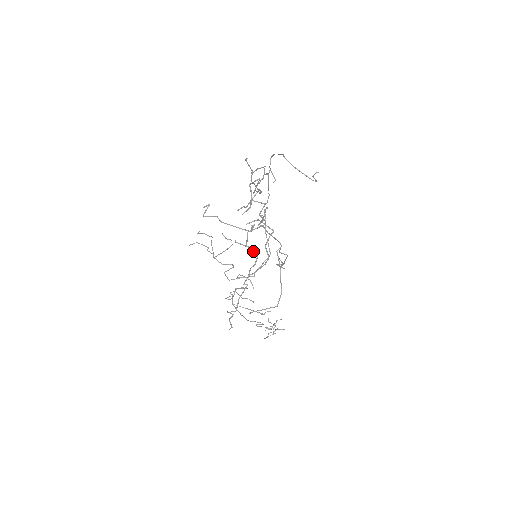
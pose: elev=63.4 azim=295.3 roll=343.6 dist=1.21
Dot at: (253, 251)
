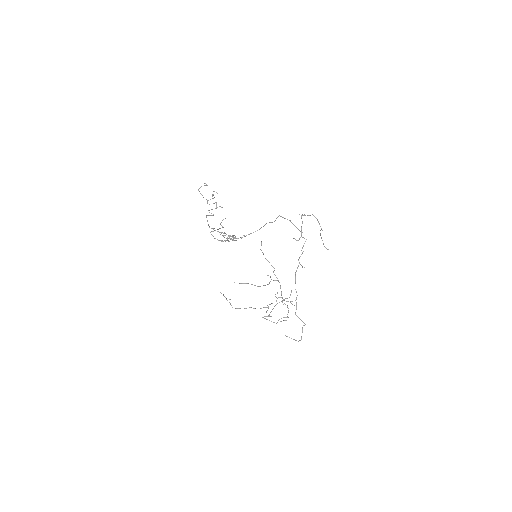
Dot at: occluded
